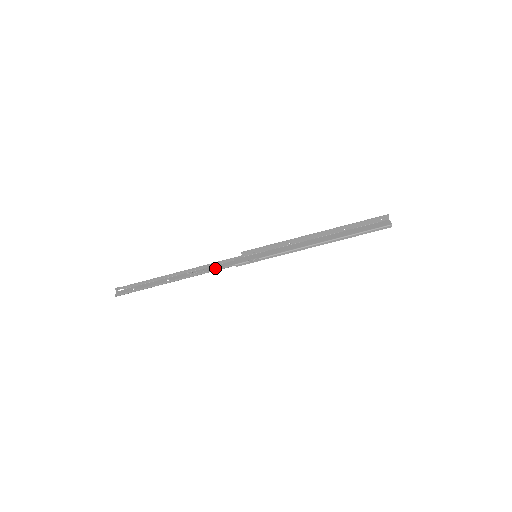
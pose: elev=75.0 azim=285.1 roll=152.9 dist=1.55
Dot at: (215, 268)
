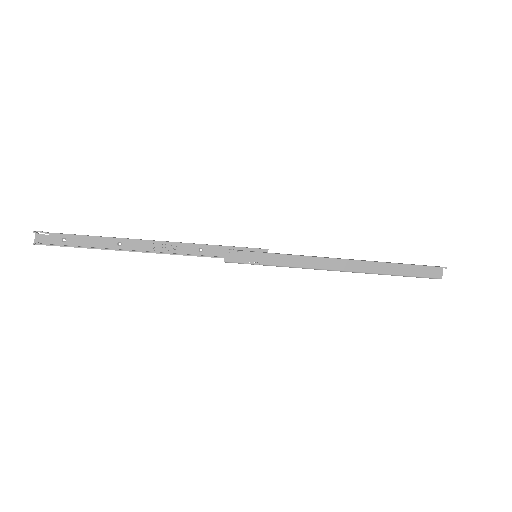
Dot at: (194, 255)
